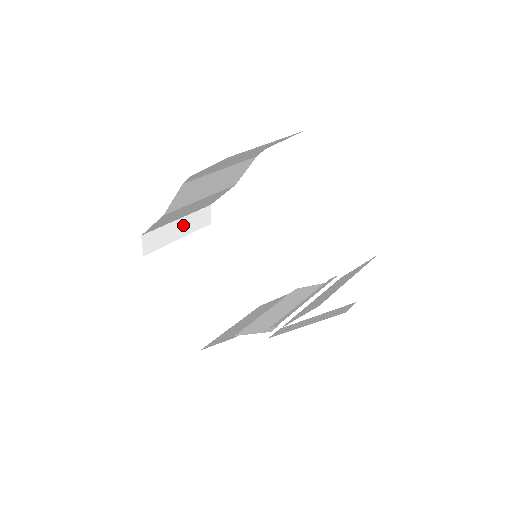
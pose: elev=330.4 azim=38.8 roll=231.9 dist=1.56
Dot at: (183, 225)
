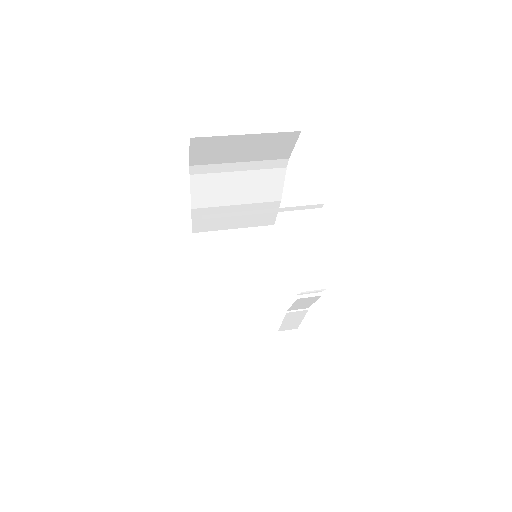
Dot at: (240, 236)
